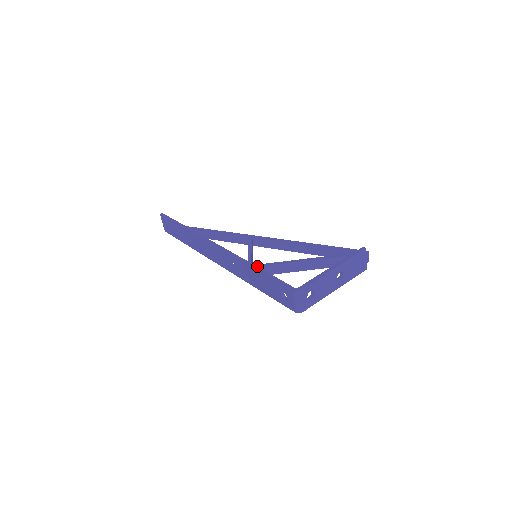
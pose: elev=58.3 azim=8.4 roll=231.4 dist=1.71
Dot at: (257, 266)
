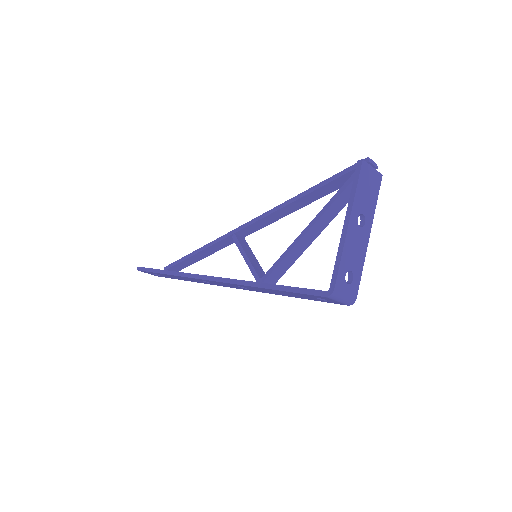
Dot at: (266, 277)
